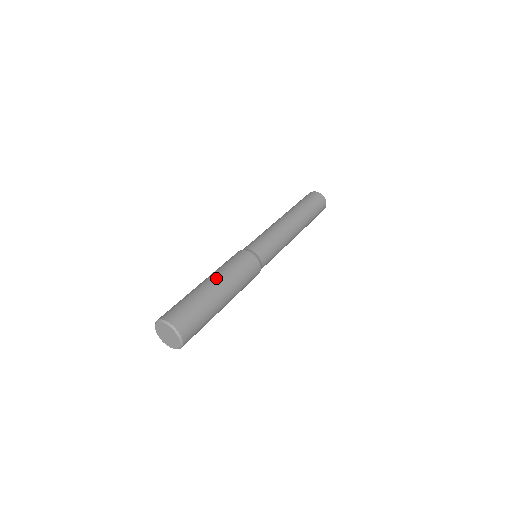
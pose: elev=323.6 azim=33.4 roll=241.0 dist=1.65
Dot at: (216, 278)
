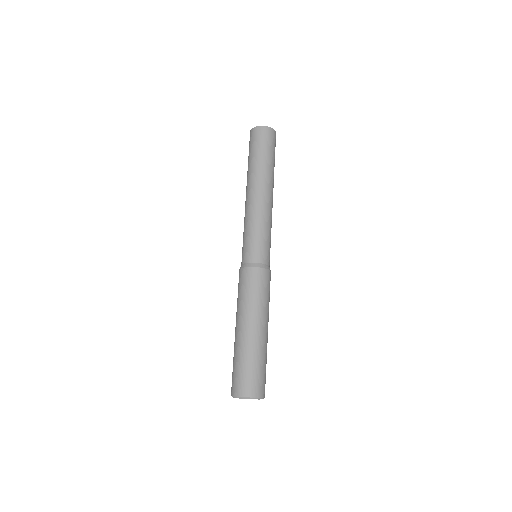
Dot at: (254, 322)
